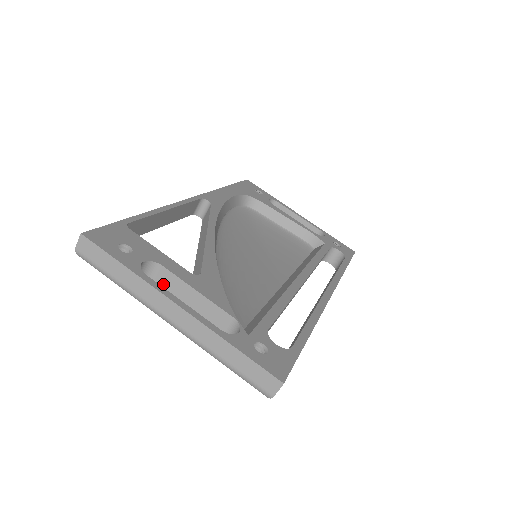
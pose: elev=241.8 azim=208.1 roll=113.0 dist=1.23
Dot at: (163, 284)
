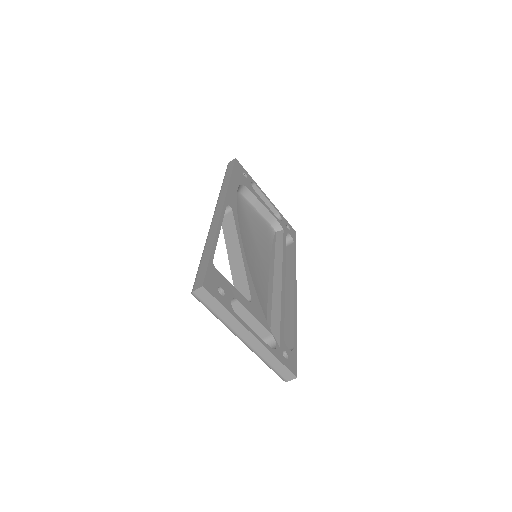
Dot at: (233, 309)
